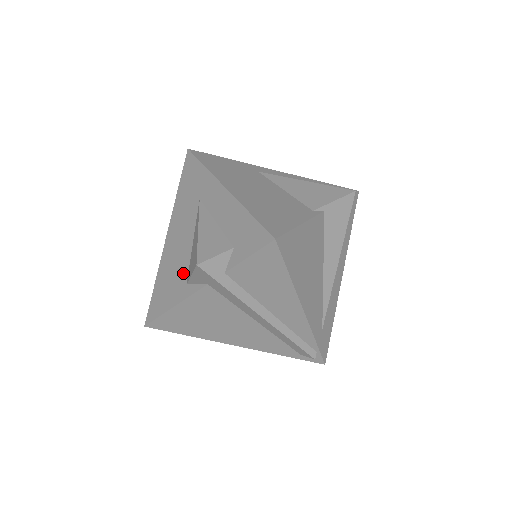
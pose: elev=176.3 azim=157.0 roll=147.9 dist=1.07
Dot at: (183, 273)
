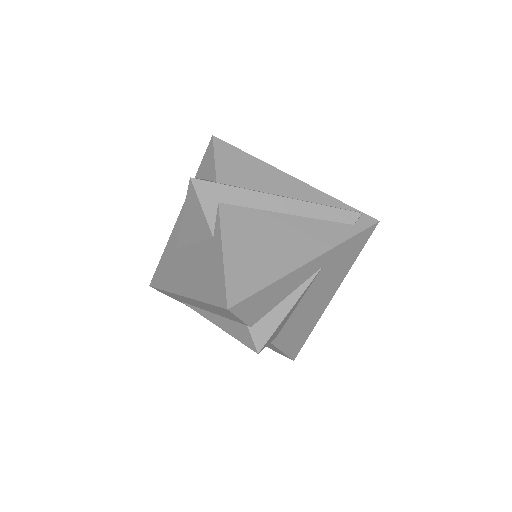
Dot at: (206, 248)
